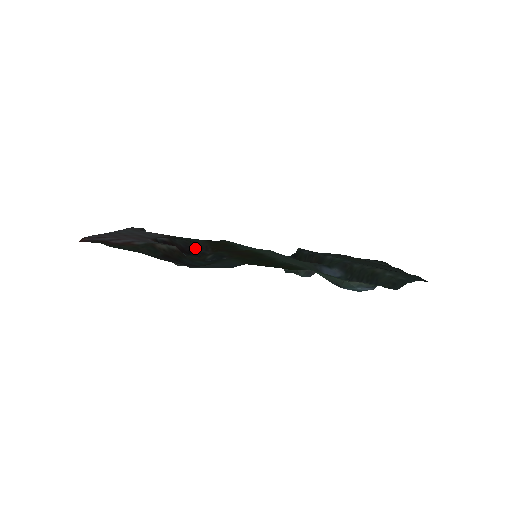
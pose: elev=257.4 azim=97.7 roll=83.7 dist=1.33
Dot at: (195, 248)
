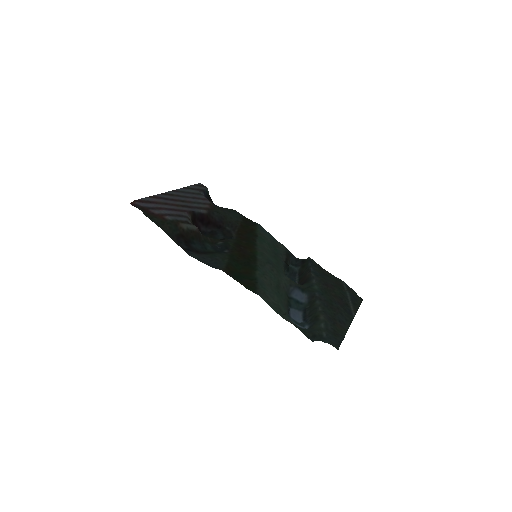
Dot at: (227, 224)
